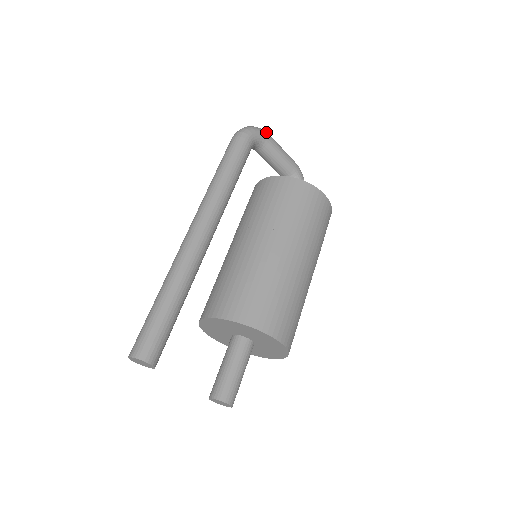
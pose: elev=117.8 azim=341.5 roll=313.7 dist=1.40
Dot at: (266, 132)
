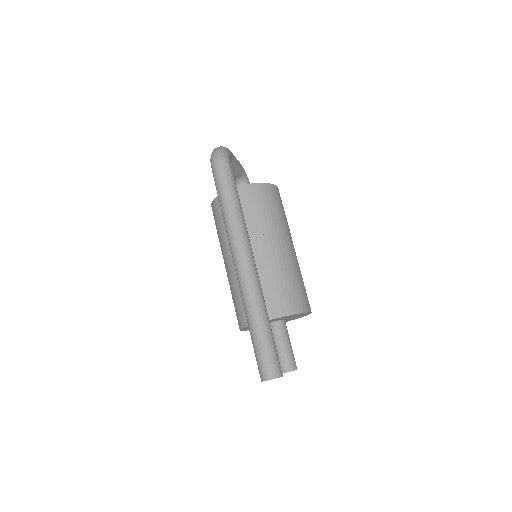
Dot at: (228, 149)
